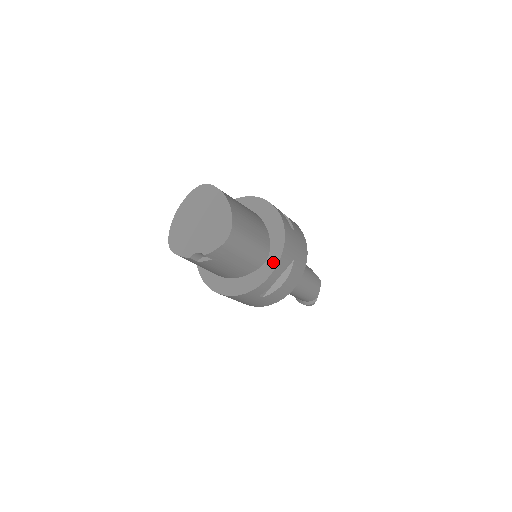
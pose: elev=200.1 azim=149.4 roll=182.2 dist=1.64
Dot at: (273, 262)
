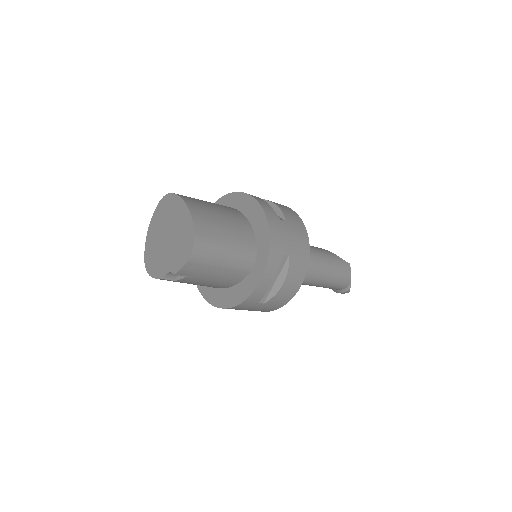
Dot at: (261, 264)
